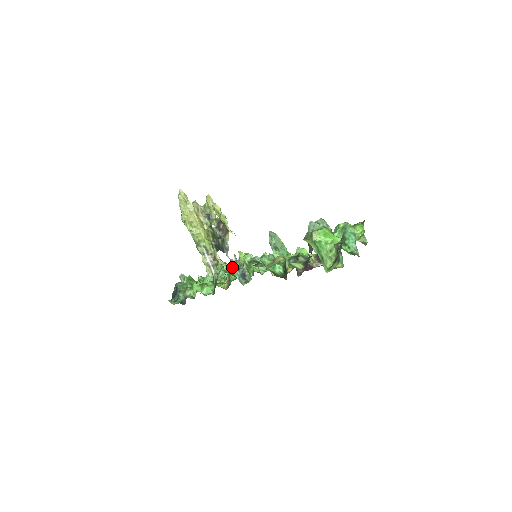
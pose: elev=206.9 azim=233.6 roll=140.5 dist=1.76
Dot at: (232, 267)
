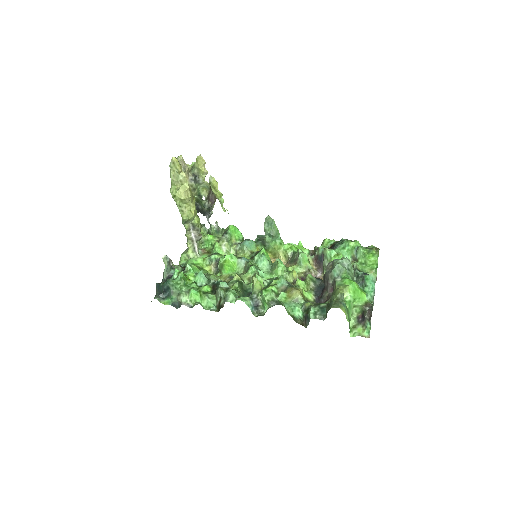
Dot at: (225, 258)
